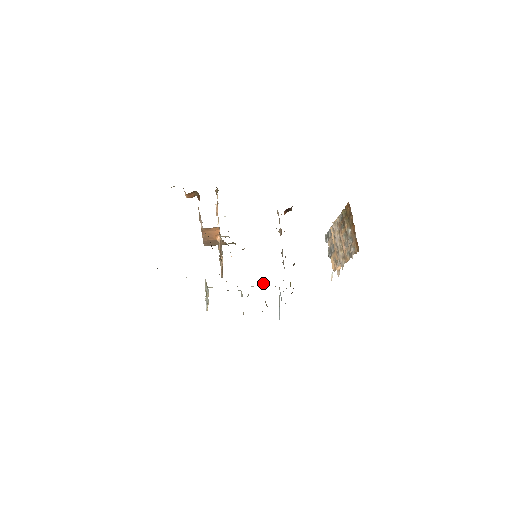
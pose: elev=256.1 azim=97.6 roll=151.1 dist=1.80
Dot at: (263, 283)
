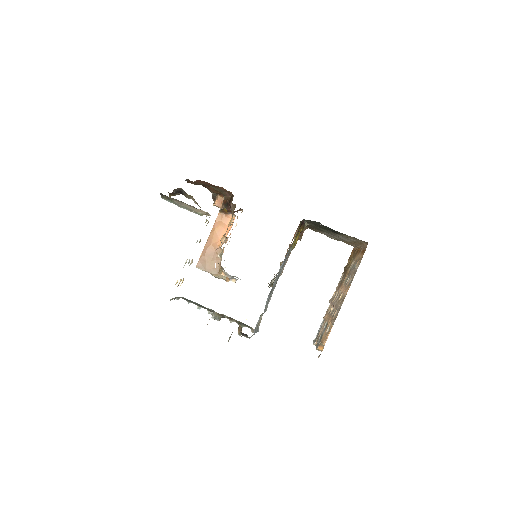
Dot at: occluded
